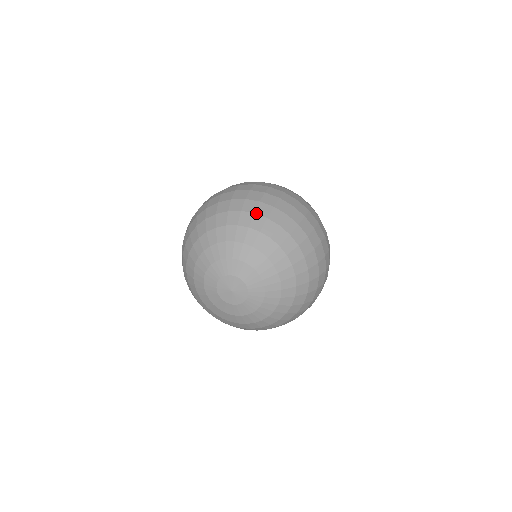
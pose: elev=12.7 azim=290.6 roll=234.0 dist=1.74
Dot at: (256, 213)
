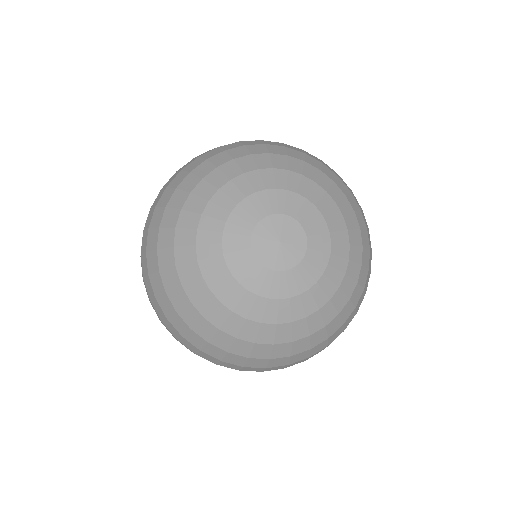
Dot at: (307, 154)
